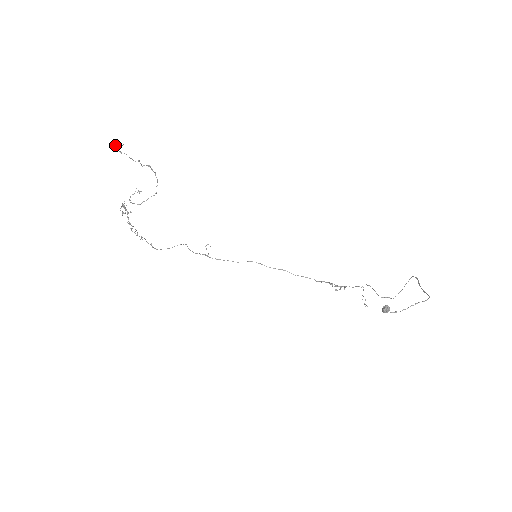
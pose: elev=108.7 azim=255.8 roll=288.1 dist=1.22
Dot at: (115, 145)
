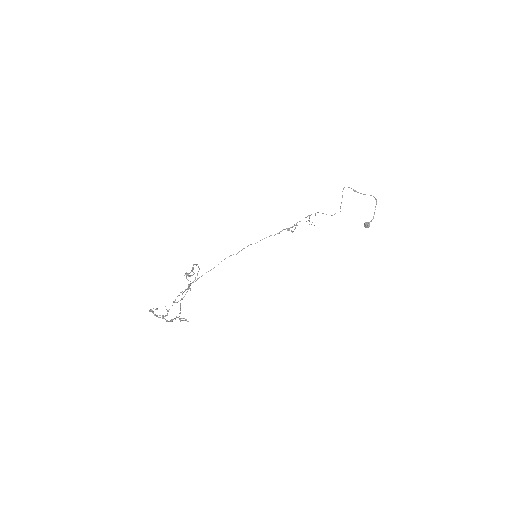
Dot at: (189, 275)
